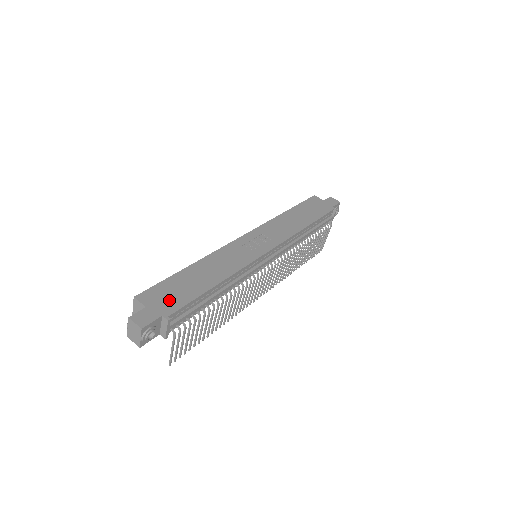
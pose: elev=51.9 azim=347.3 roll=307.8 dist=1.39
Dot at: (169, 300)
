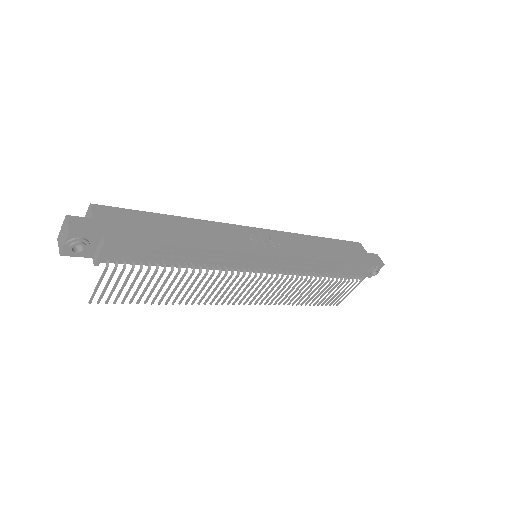
Dot at: (124, 228)
